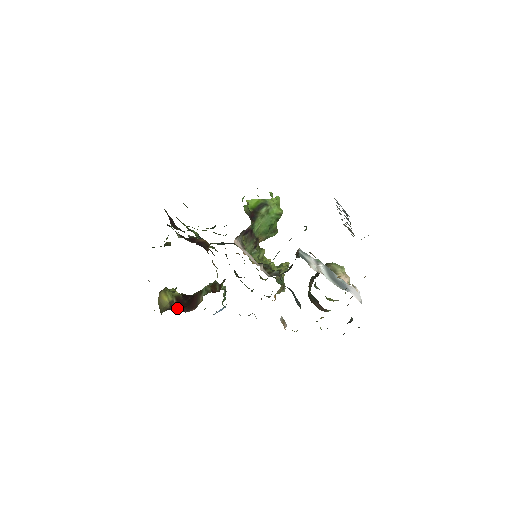
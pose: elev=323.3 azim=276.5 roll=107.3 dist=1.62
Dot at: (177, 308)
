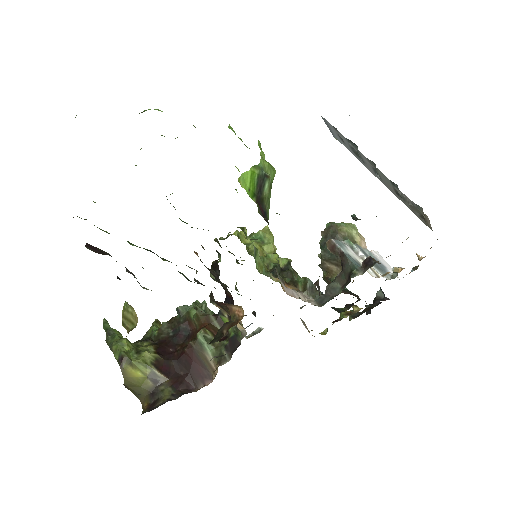
Dot at: (174, 387)
